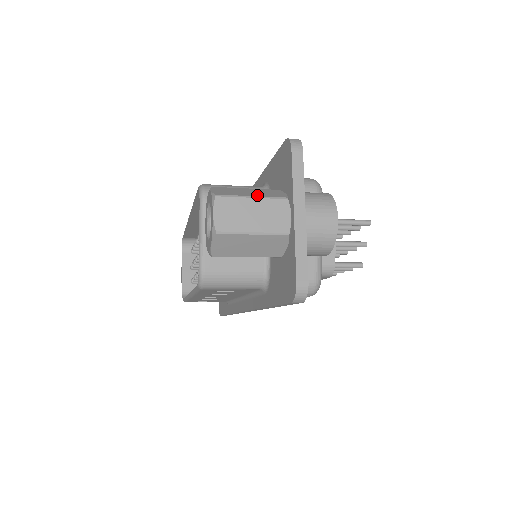
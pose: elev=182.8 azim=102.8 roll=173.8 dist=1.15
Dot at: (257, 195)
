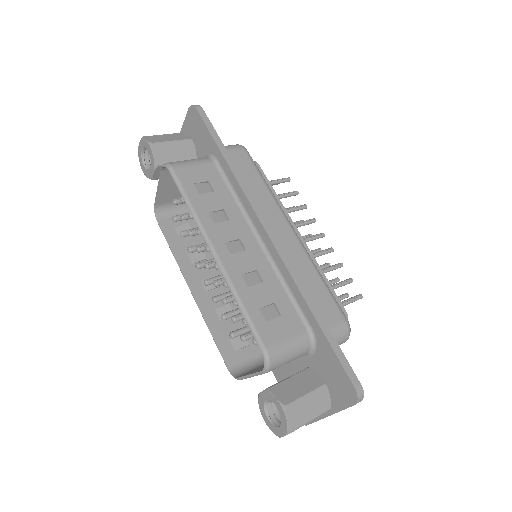
Dot at: (314, 415)
